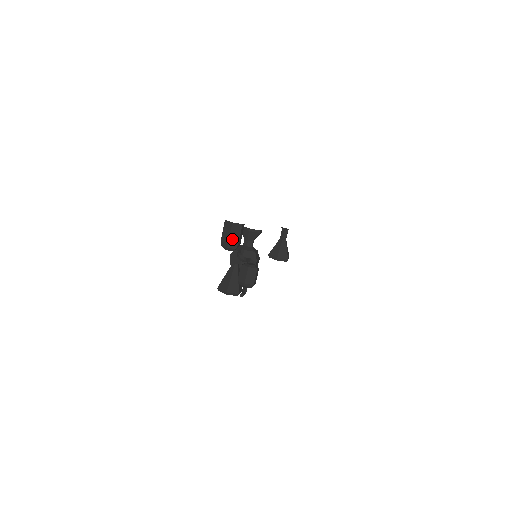
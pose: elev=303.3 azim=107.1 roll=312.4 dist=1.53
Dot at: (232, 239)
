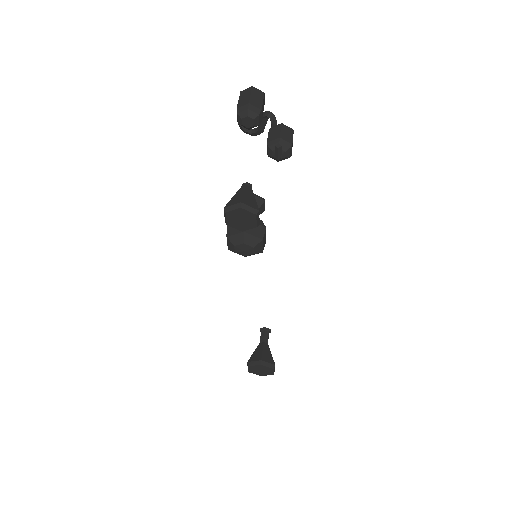
Dot at: (253, 101)
